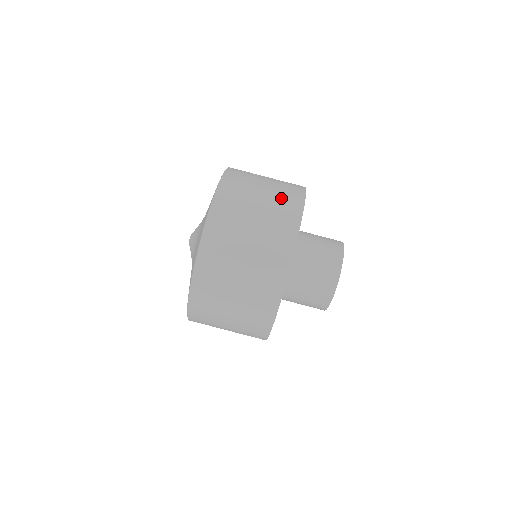
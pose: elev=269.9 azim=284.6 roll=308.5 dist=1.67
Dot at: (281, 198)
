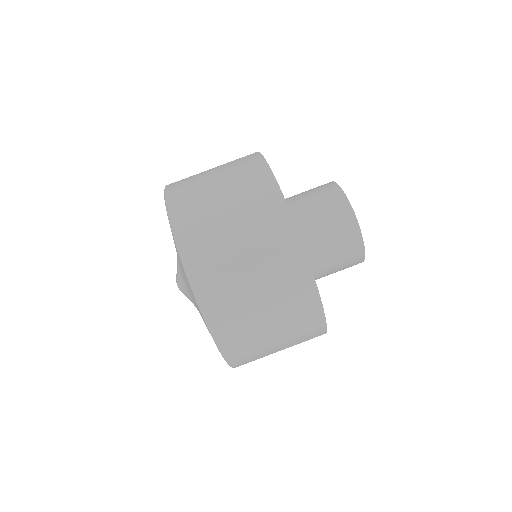
Dot at: occluded
